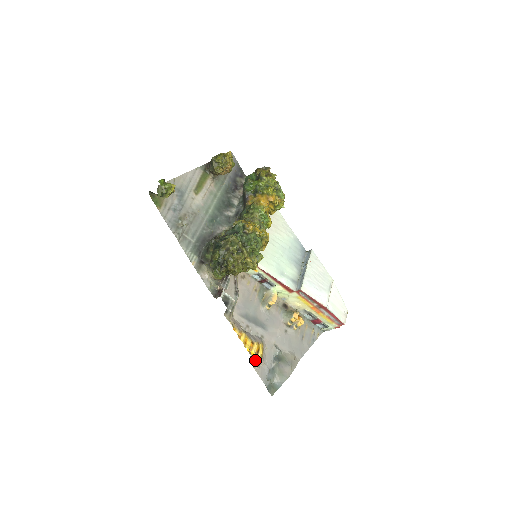
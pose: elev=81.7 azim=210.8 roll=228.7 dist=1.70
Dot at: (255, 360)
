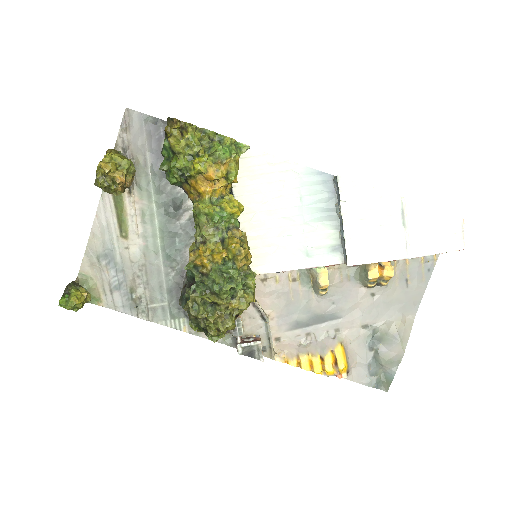
Dot at: occluded
